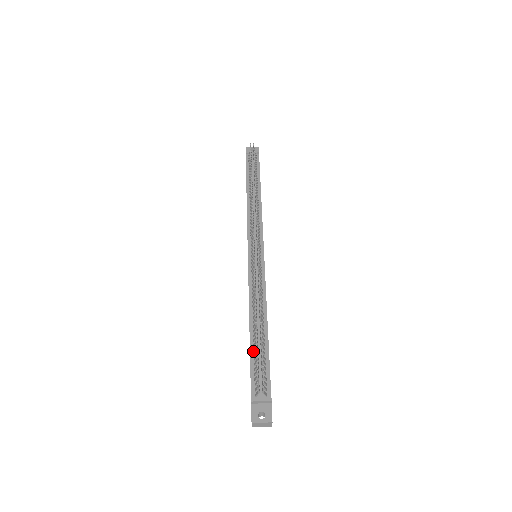
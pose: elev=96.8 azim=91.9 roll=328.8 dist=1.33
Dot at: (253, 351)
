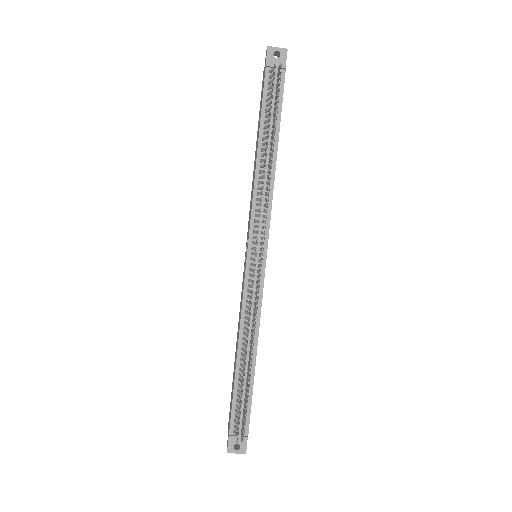
Dot at: (237, 386)
